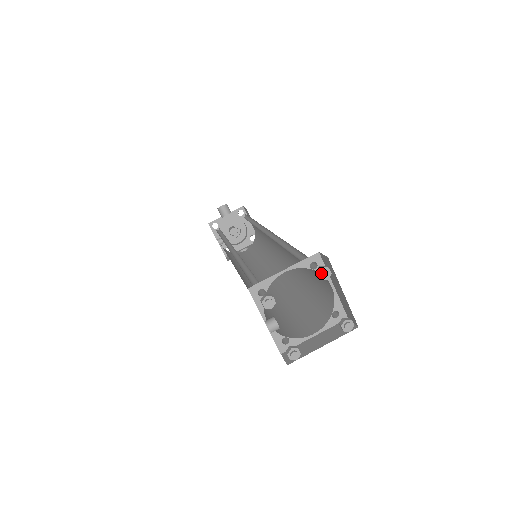
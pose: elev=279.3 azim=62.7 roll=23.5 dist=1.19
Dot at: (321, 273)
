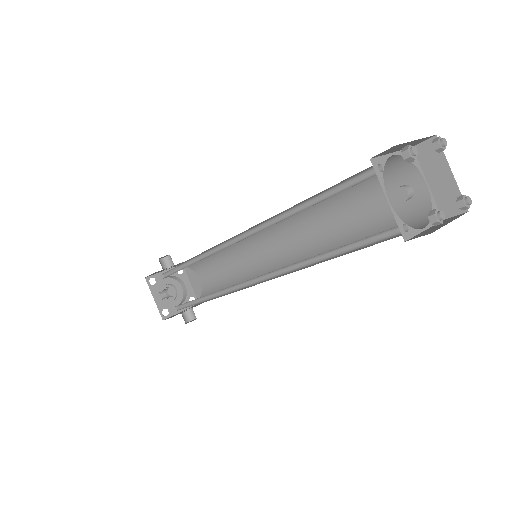
Dot at: (441, 140)
